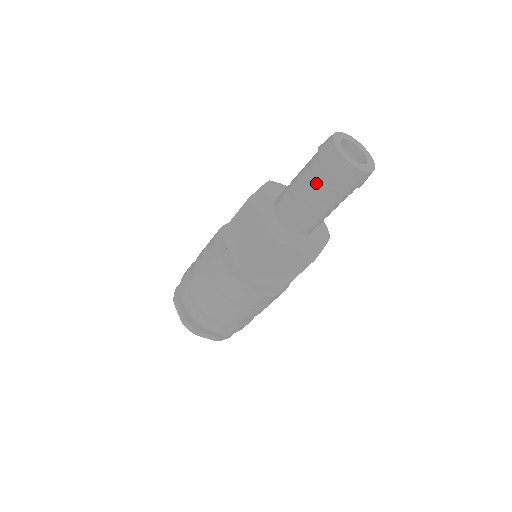
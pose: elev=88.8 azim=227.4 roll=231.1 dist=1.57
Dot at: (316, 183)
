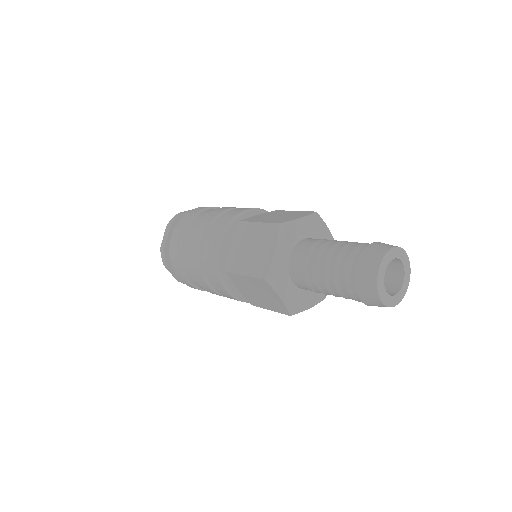
Dot at: (339, 273)
